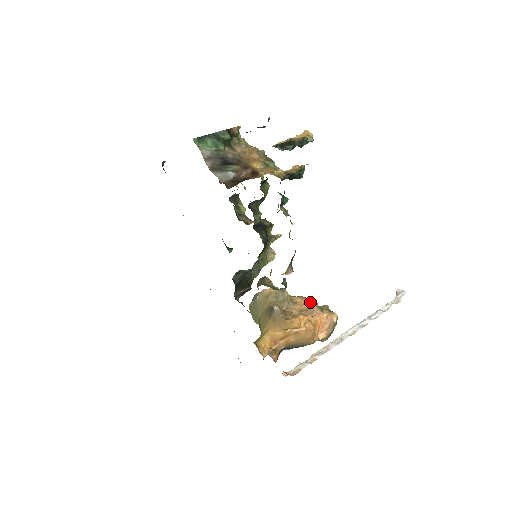
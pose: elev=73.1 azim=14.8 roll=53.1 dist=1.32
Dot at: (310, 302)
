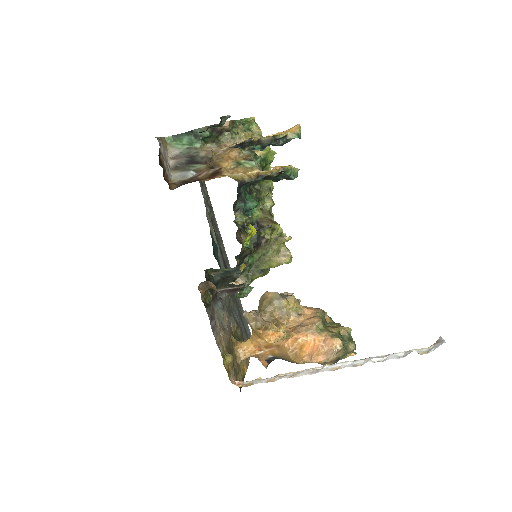
Dot at: (313, 318)
